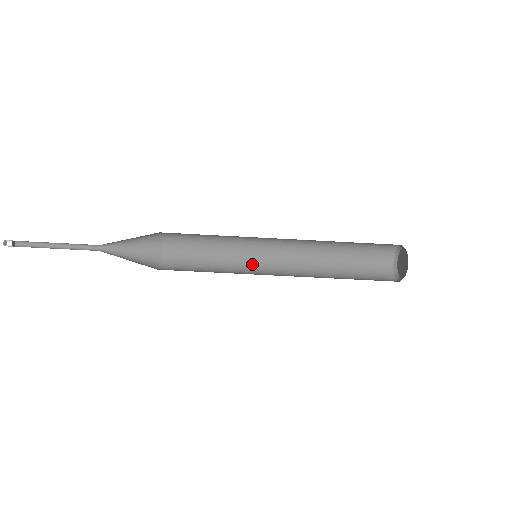
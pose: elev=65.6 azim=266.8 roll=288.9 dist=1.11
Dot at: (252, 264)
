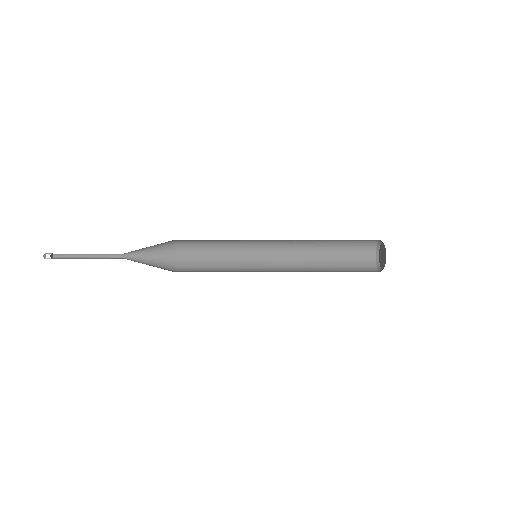
Dot at: (253, 243)
